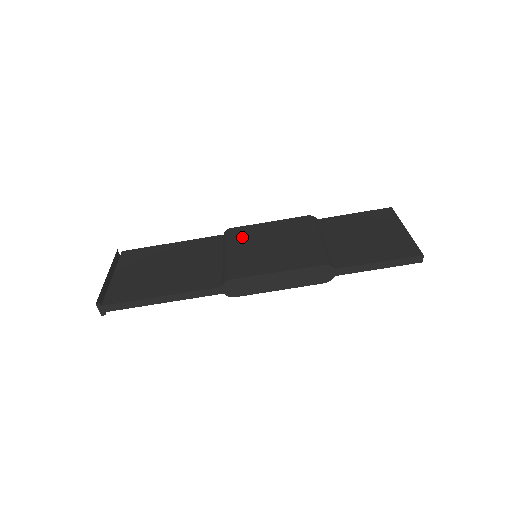
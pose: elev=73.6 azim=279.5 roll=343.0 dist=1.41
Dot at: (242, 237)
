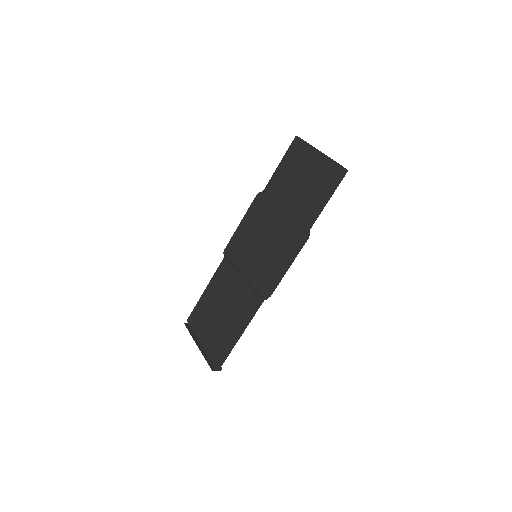
Dot at: (237, 252)
